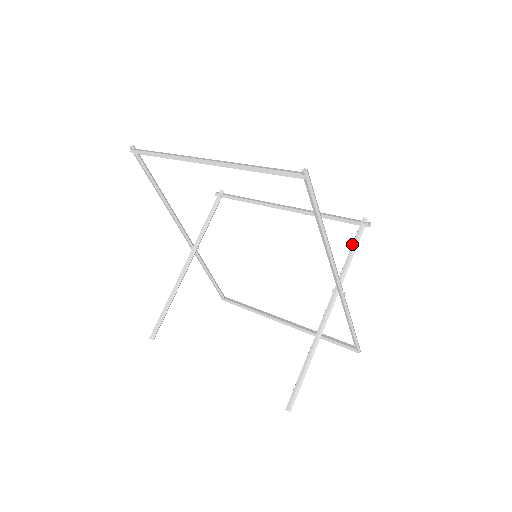
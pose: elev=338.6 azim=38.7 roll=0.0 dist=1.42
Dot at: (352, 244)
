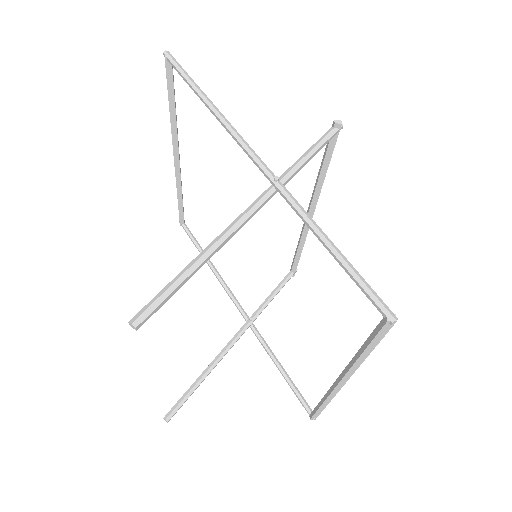
Dot at: occluded
